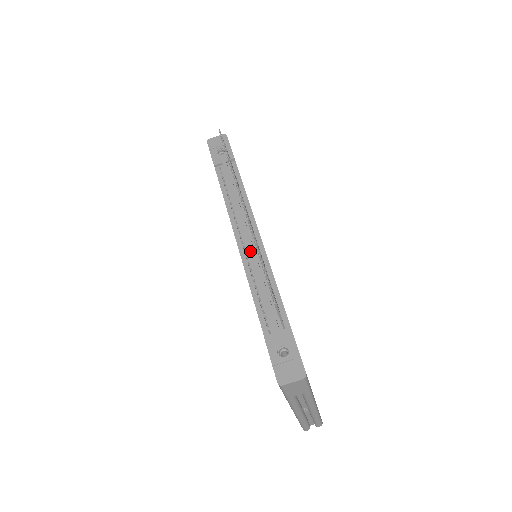
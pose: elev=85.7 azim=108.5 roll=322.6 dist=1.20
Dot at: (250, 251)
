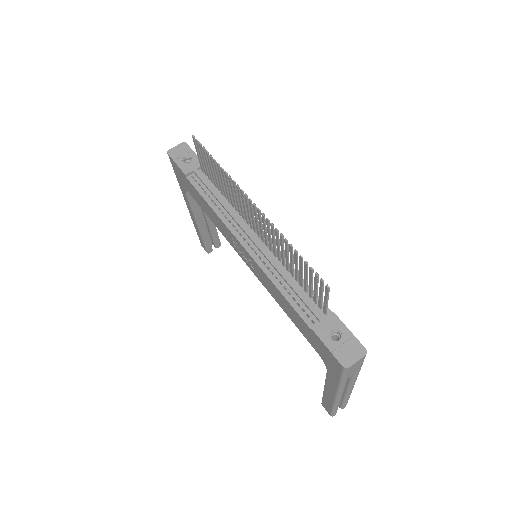
Dot at: (261, 250)
